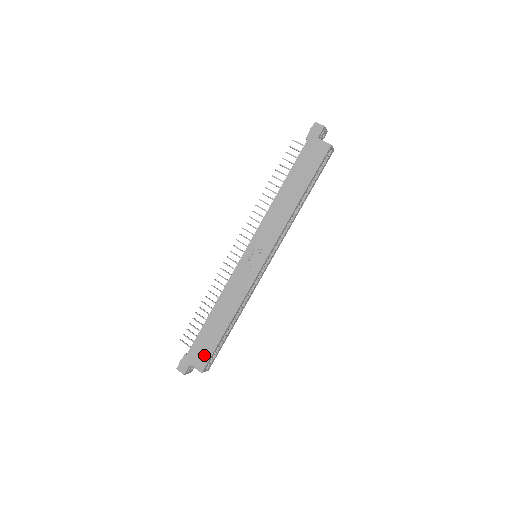
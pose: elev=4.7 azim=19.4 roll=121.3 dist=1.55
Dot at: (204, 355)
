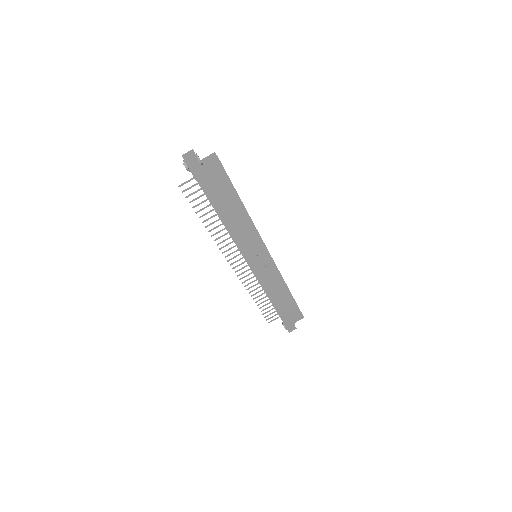
Dot at: (295, 314)
